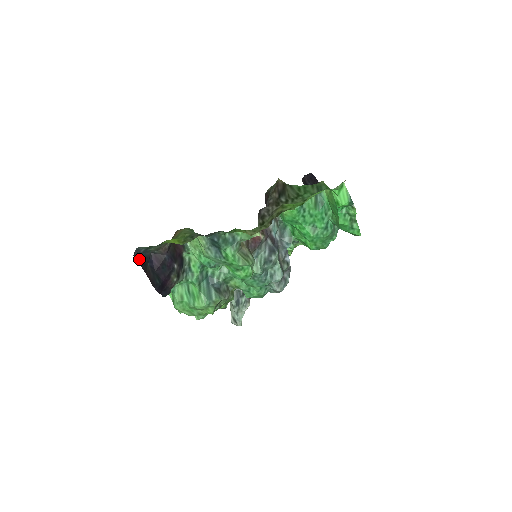
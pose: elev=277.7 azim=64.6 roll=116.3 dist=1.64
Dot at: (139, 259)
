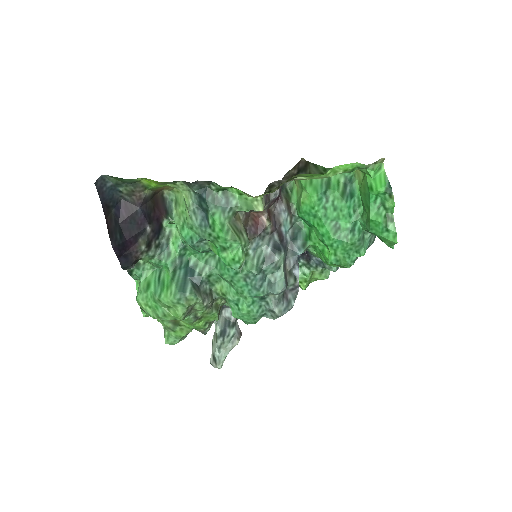
Dot at: (102, 194)
